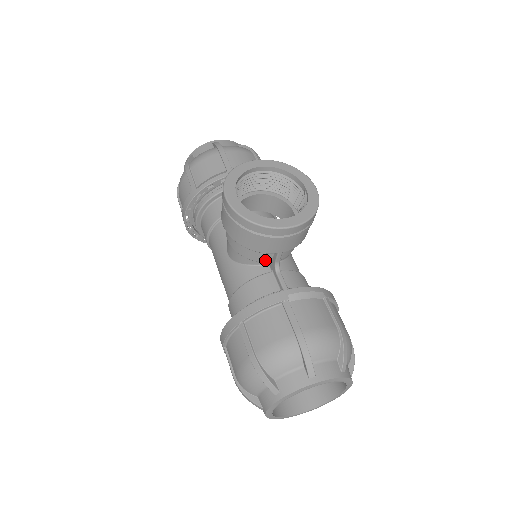
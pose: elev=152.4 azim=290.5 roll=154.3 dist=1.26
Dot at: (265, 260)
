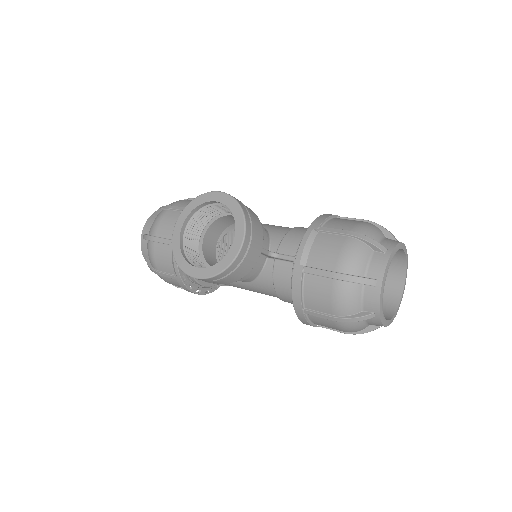
Dot at: (262, 261)
